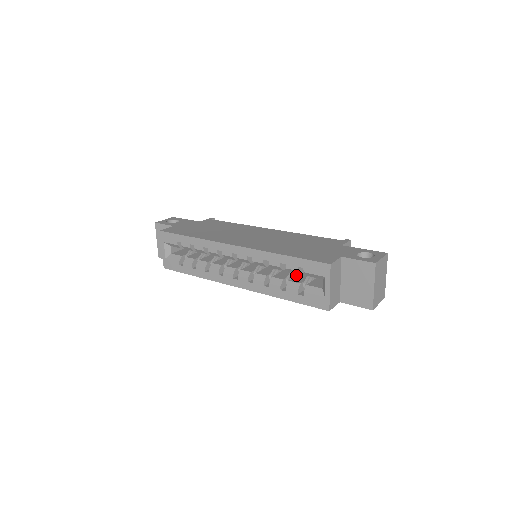
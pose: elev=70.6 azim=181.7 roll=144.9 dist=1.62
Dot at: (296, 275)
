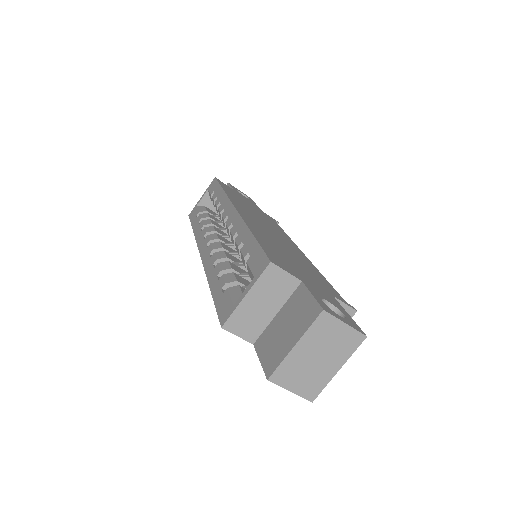
Dot at: occluded
